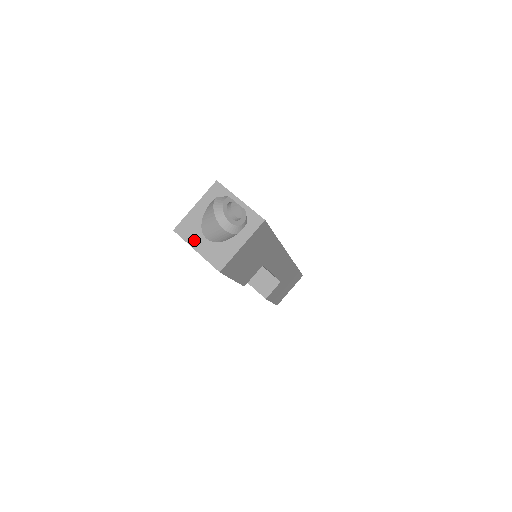
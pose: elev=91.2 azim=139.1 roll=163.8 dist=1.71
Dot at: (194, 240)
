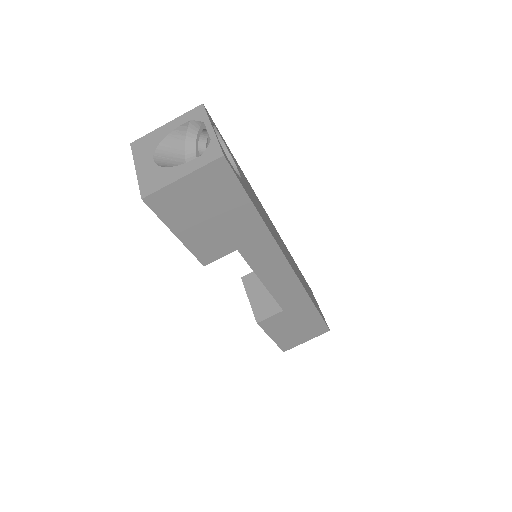
Dot at: (141, 158)
